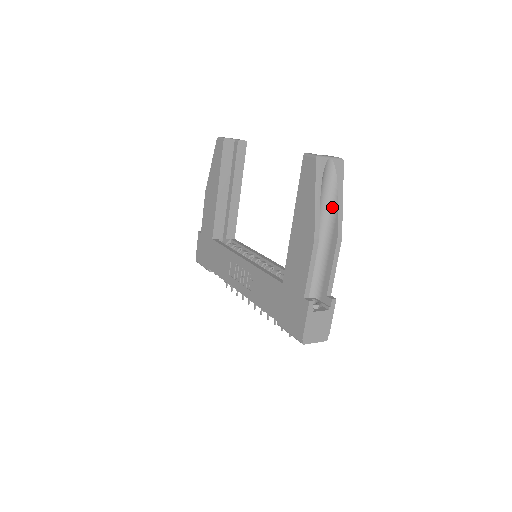
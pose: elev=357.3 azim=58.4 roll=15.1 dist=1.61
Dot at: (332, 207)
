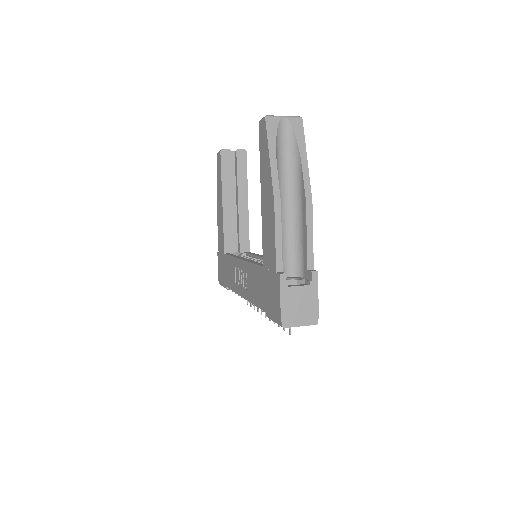
Dot at: (297, 169)
